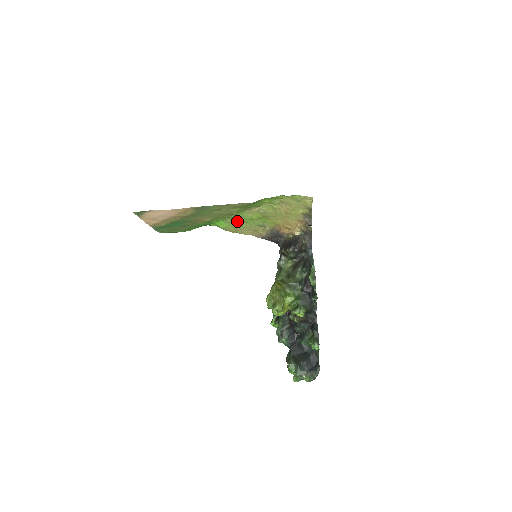
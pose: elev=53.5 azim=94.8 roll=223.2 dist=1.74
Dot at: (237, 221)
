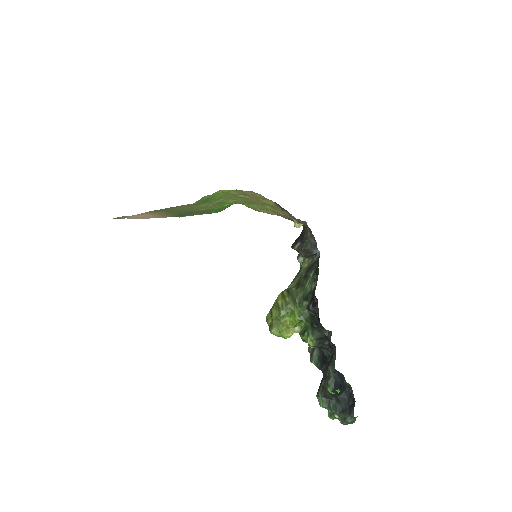
Dot at: (246, 204)
